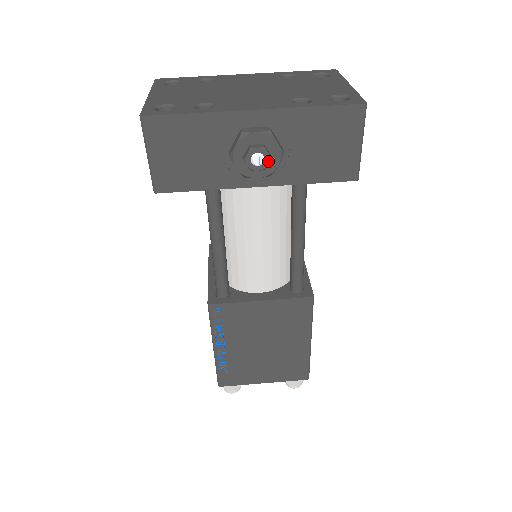
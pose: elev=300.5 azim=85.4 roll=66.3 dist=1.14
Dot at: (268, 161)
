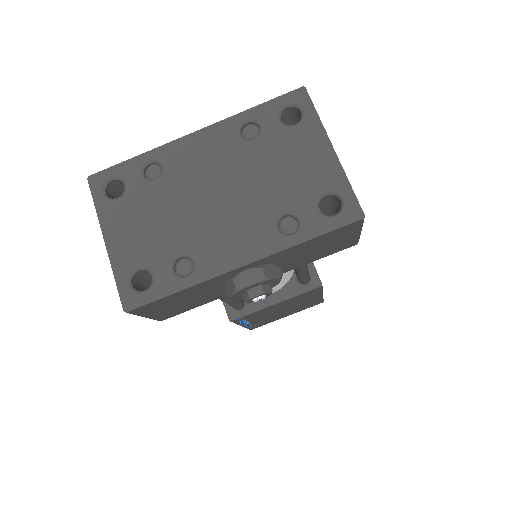
Dot at: (270, 294)
